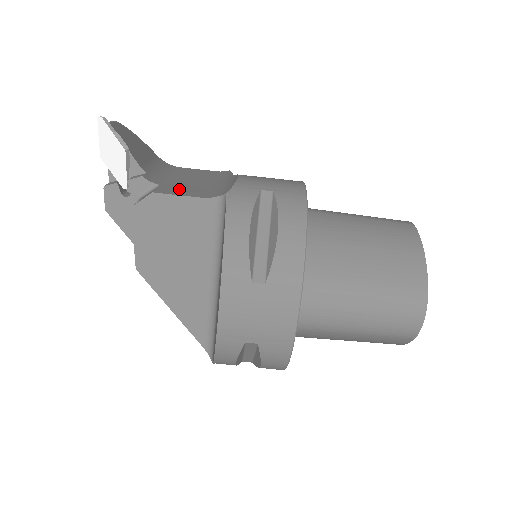
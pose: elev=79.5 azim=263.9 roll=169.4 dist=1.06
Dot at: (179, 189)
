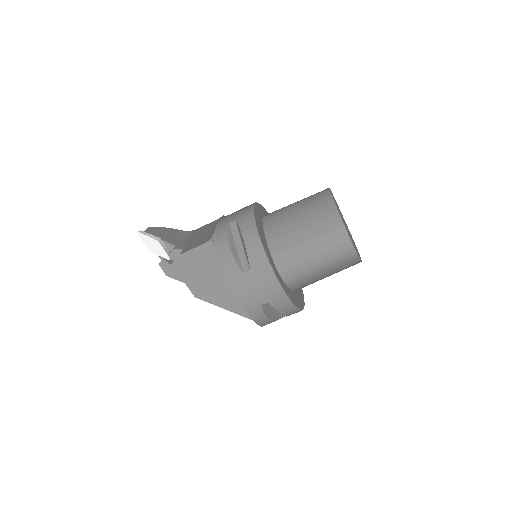
Dot at: (193, 245)
